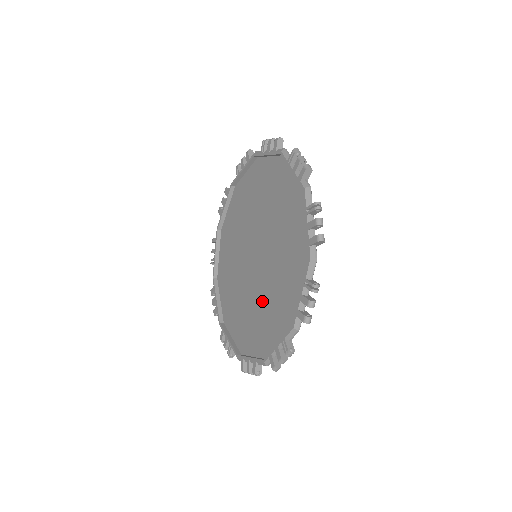
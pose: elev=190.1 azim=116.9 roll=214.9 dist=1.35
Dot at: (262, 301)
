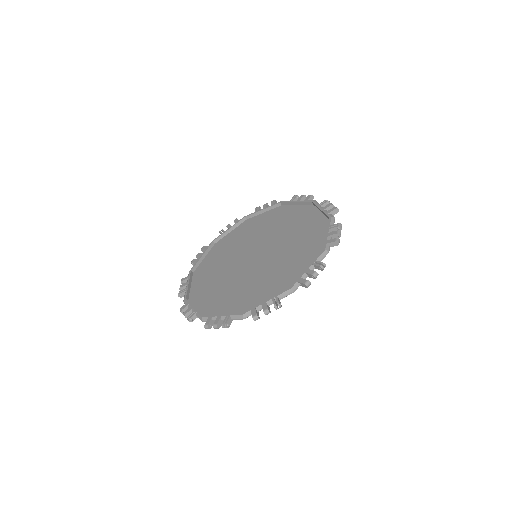
Dot at: (286, 253)
